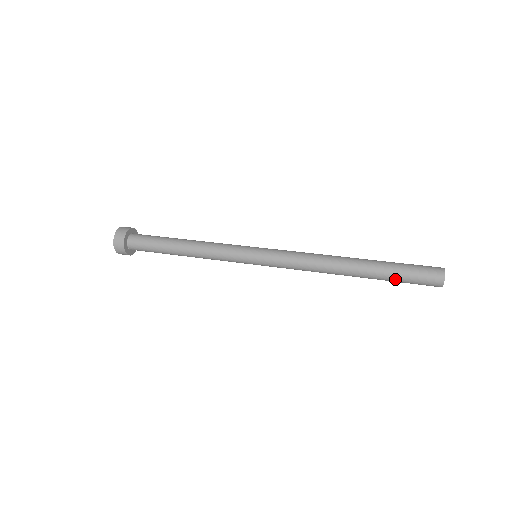
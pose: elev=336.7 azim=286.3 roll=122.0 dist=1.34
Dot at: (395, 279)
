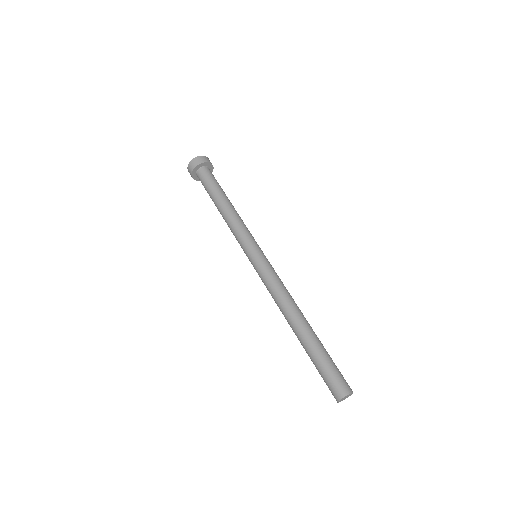
Dot at: occluded
